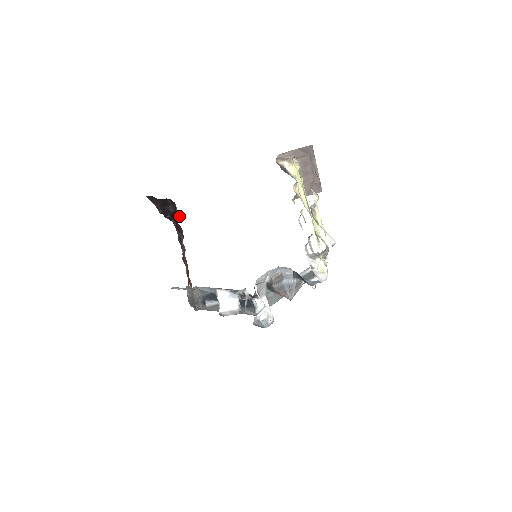
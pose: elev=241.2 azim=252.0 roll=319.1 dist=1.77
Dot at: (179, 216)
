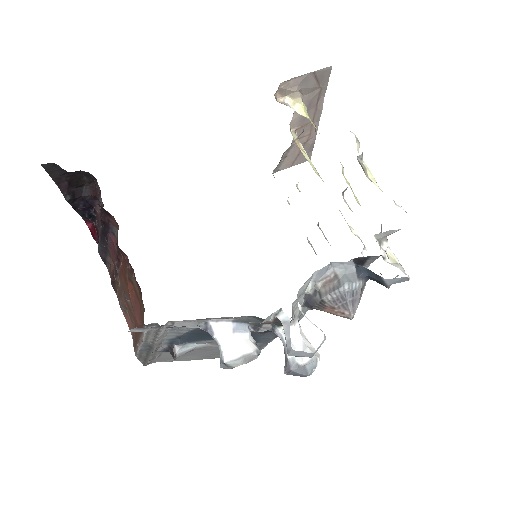
Dot at: occluded
